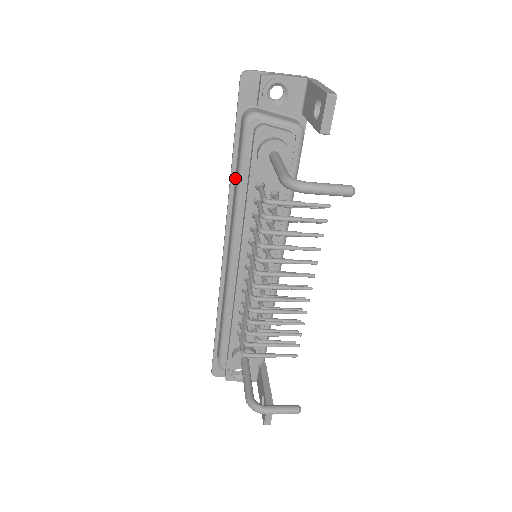
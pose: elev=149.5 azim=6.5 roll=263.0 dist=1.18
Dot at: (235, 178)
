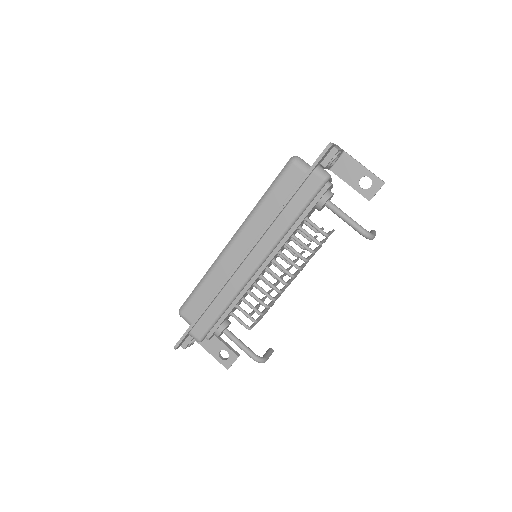
Dot at: (285, 209)
